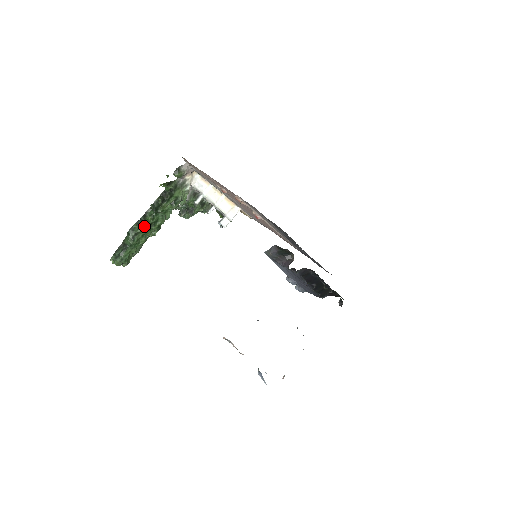
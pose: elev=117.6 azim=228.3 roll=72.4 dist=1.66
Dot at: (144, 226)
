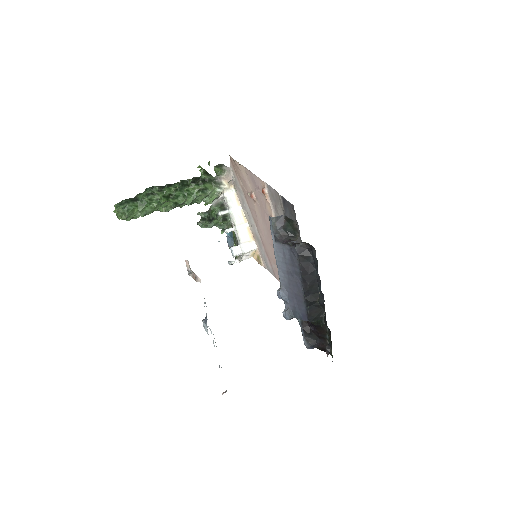
Dot at: (164, 191)
